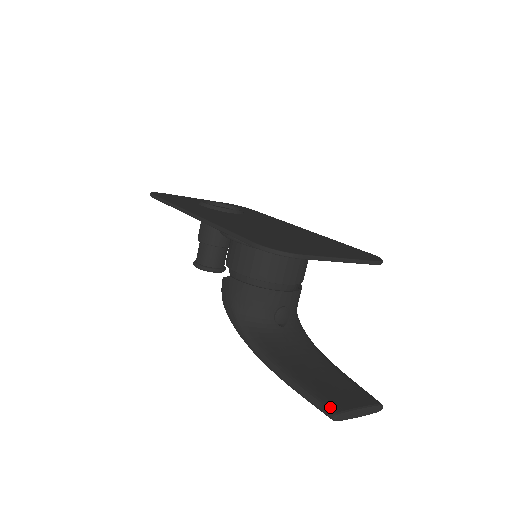
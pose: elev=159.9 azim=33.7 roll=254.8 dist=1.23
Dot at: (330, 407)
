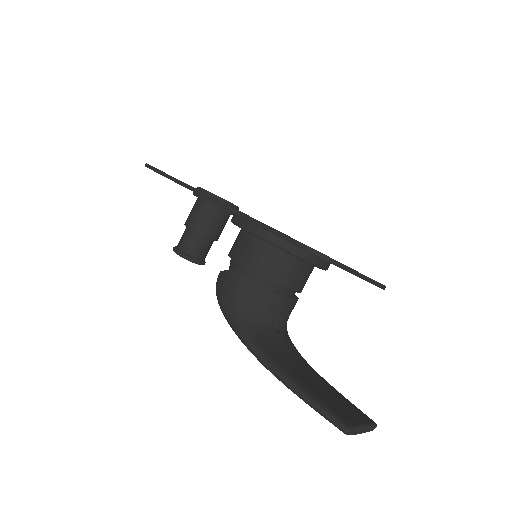
Dot at: (342, 420)
